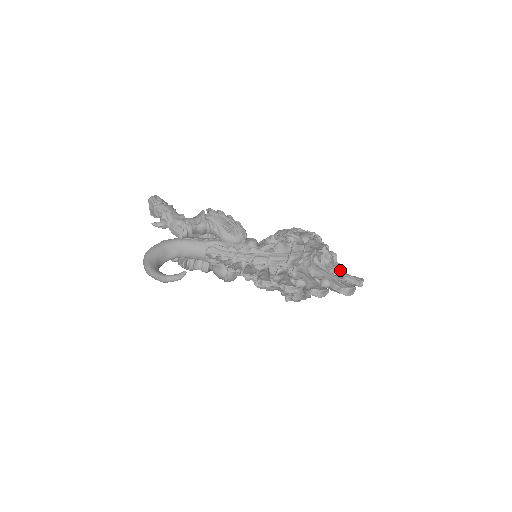
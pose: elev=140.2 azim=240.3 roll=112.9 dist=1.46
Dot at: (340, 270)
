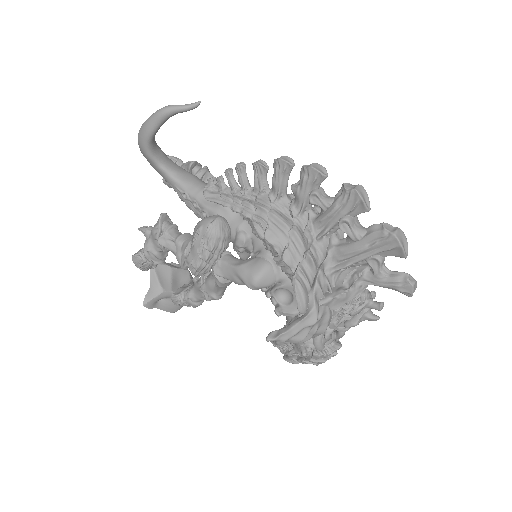
Dot at: (375, 293)
